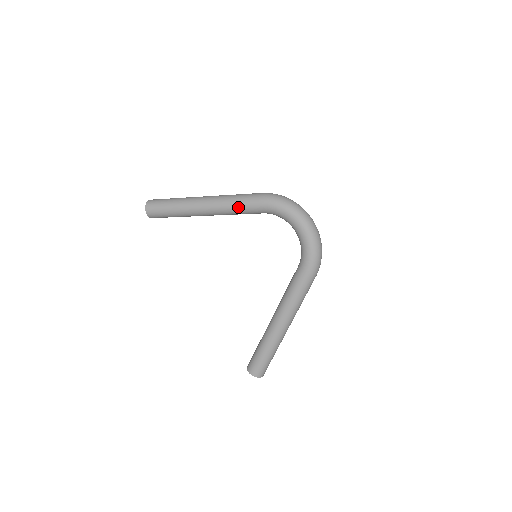
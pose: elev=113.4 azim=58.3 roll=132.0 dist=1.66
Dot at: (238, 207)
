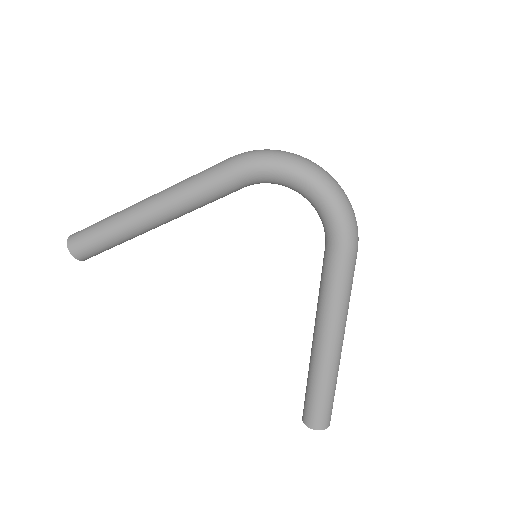
Dot at: (202, 192)
